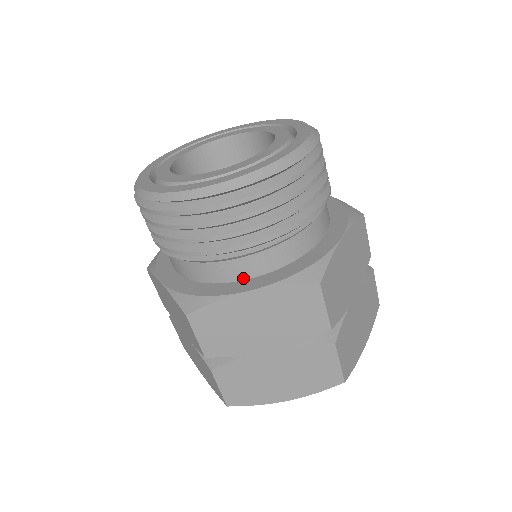
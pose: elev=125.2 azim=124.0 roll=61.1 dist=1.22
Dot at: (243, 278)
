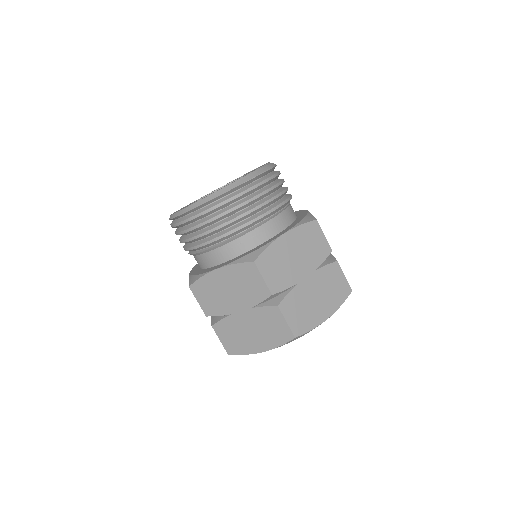
Dot at: (220, 263)
